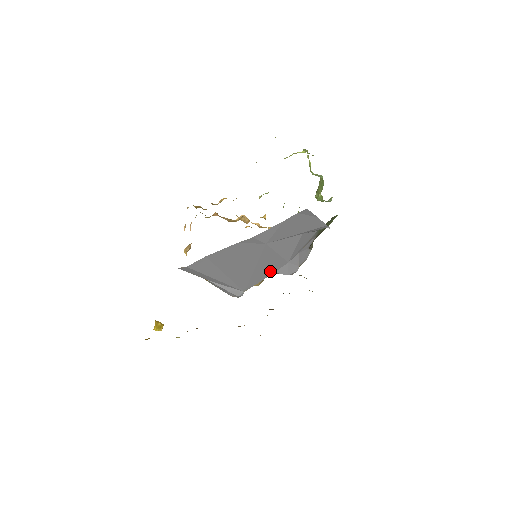
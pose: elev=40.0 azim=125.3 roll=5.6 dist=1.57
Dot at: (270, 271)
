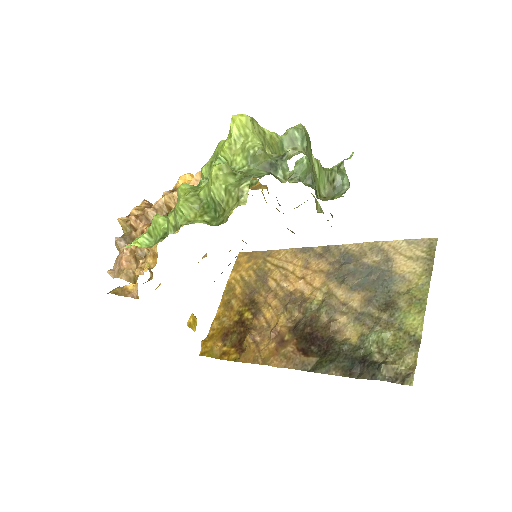
Dot at: occluded
